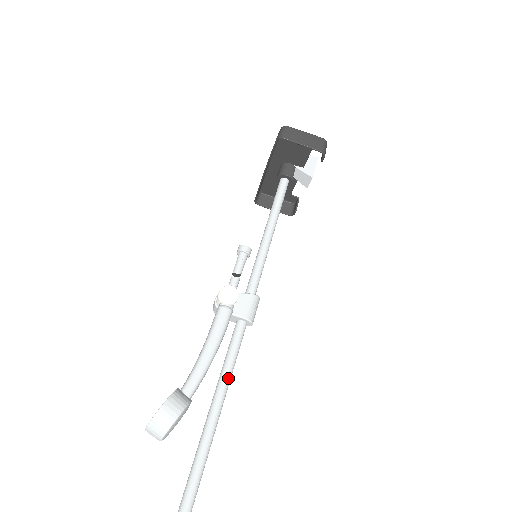
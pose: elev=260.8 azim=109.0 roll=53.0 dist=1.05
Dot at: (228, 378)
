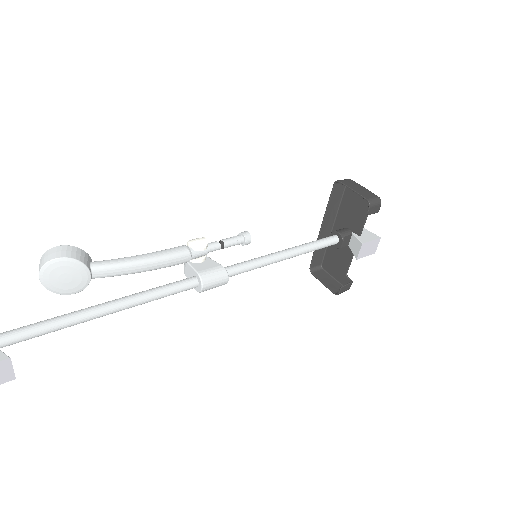
Dot at: (139, 297)
